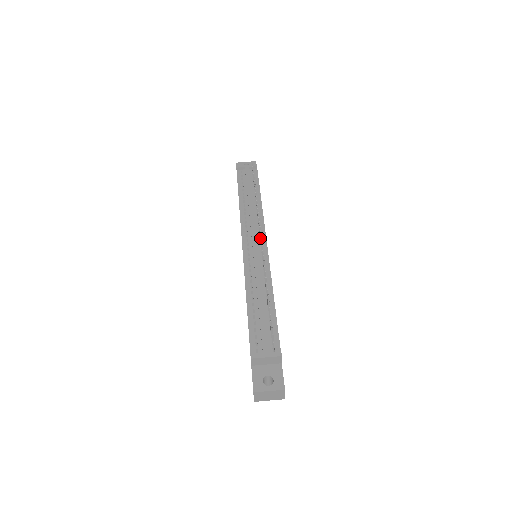
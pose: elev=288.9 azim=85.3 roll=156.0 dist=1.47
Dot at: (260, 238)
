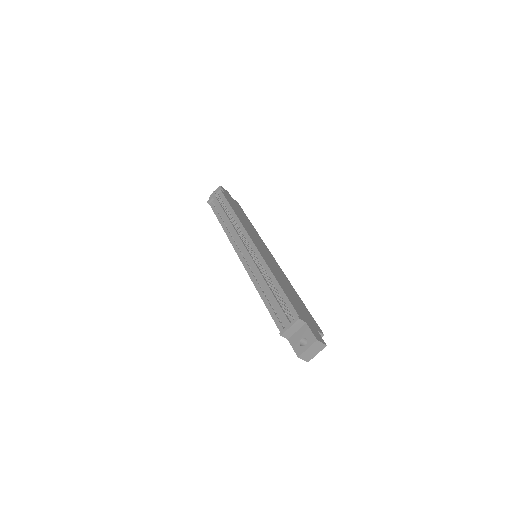
Dot at: (245, 243)
